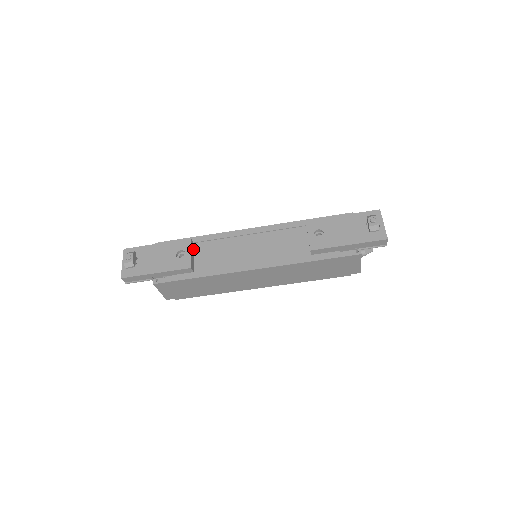
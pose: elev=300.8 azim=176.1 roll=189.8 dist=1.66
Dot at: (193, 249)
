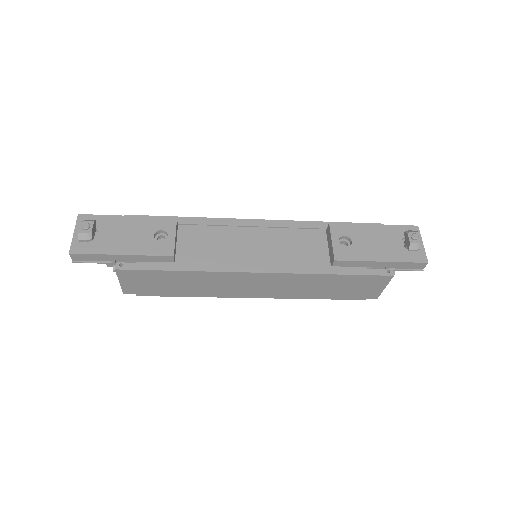
Dot at: (176, 232)
